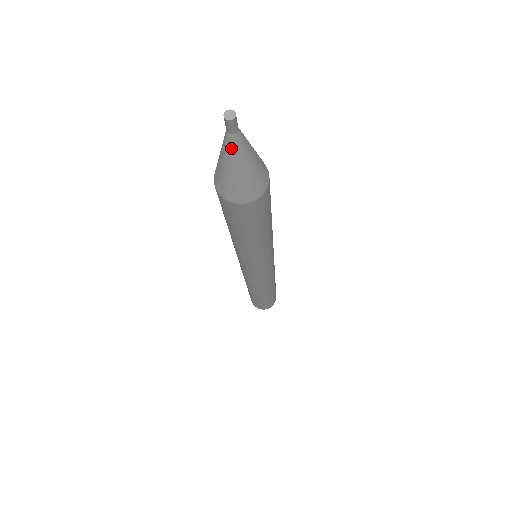
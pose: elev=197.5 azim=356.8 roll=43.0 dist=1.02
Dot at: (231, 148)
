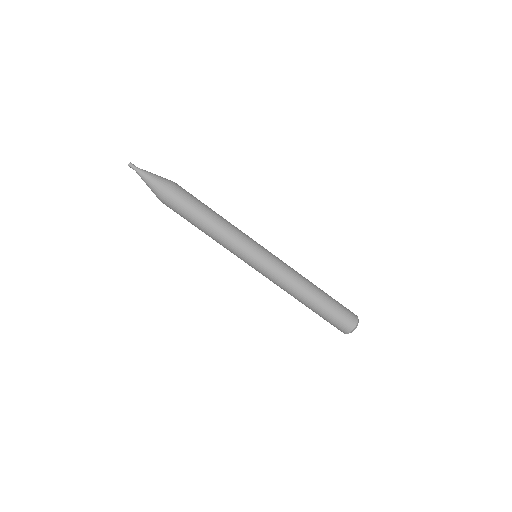
Dot at: (140, 175)
